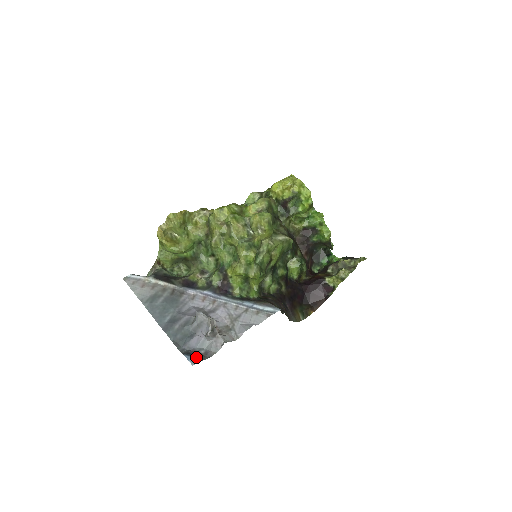
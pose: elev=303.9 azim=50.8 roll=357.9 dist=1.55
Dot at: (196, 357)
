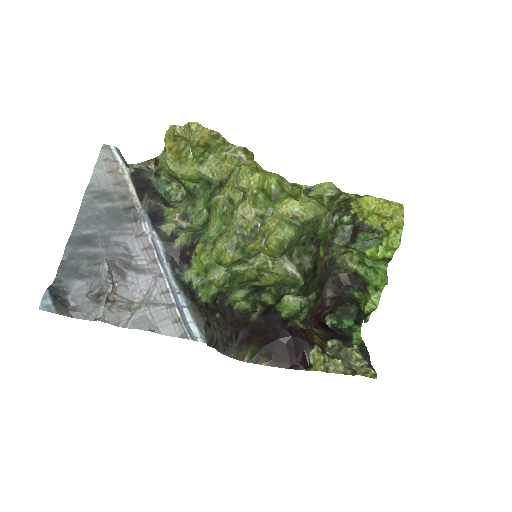
Dot at: (54, 304)
